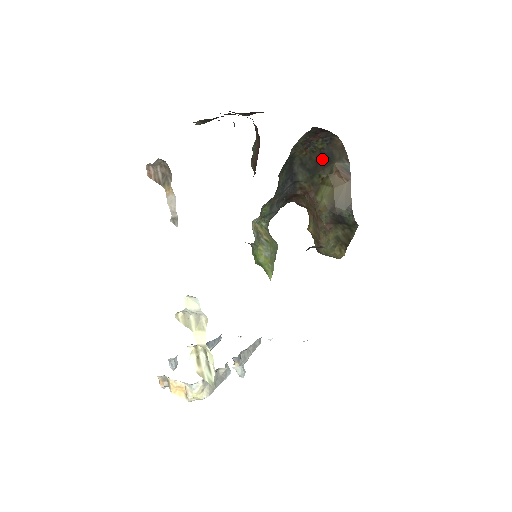
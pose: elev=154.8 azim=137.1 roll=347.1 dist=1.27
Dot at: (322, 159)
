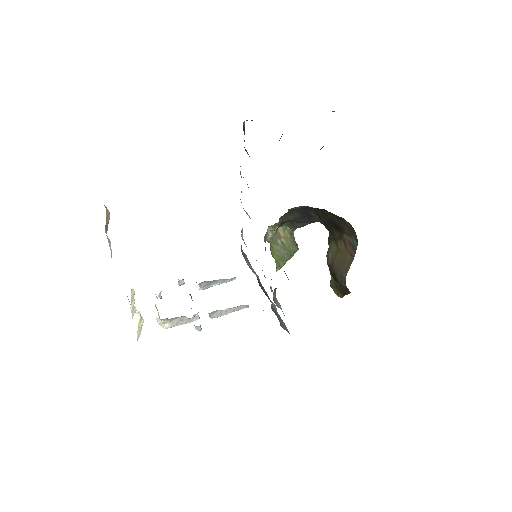
Dot at: (334, 223)
